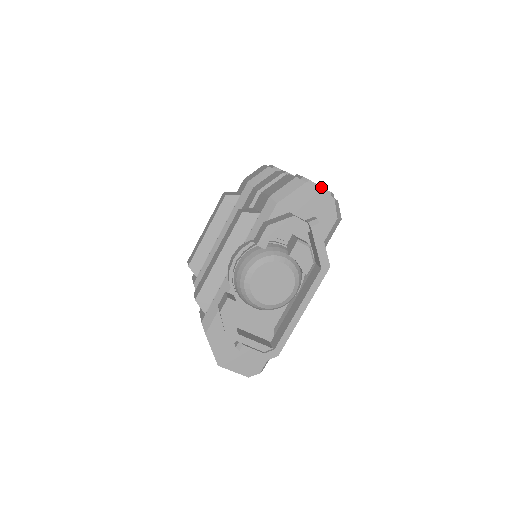
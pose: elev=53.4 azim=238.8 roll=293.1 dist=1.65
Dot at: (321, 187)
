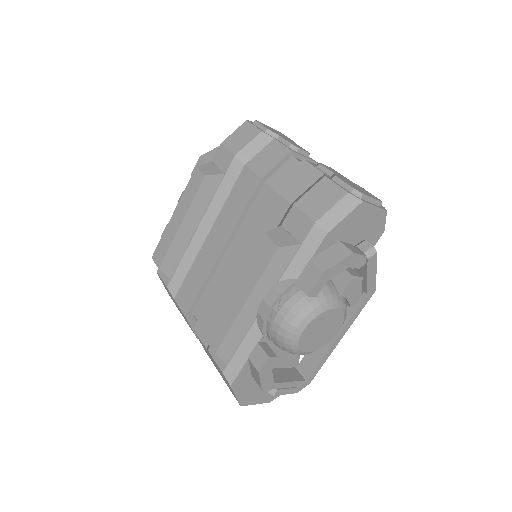
Dot at: (373, 199)
